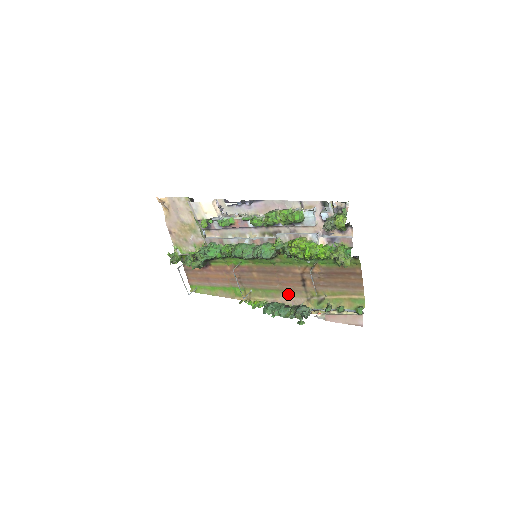
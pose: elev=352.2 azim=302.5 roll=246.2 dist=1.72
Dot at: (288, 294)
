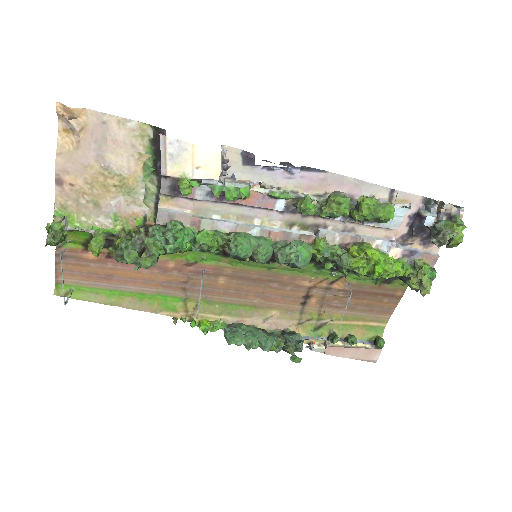
Dot at: (269, 313)
